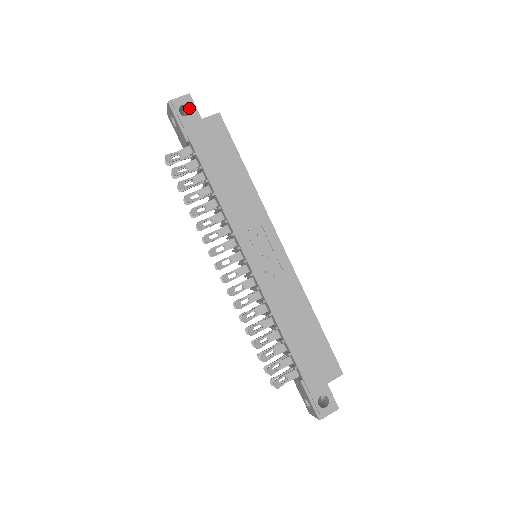
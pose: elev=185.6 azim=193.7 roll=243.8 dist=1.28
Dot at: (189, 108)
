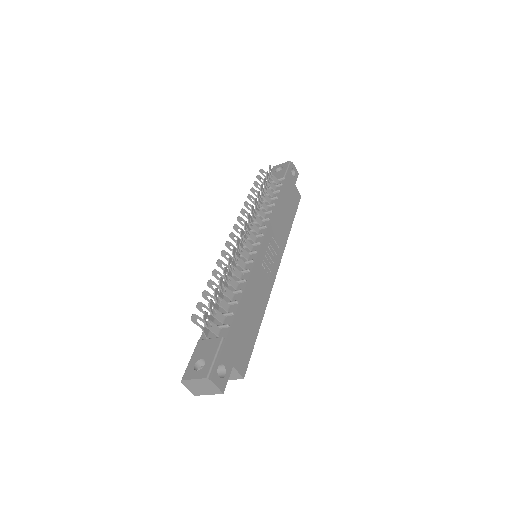
Dot at: occluded
